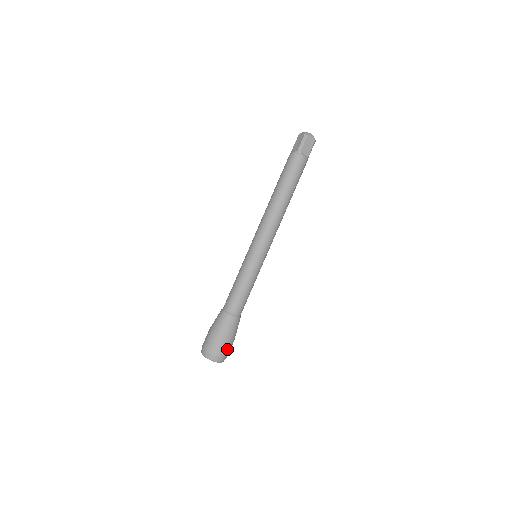
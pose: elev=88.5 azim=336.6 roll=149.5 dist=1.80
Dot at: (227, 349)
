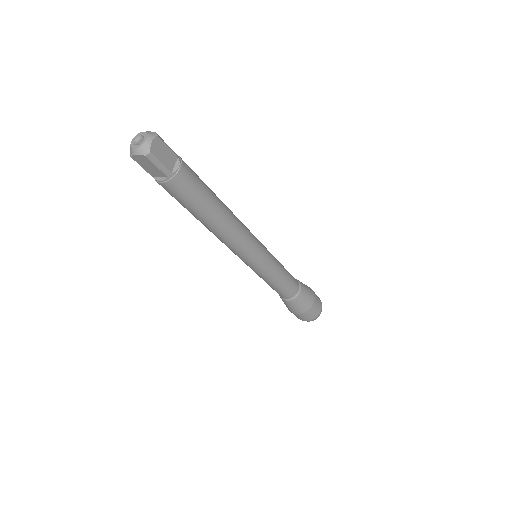
Dot at: (318, 300)
